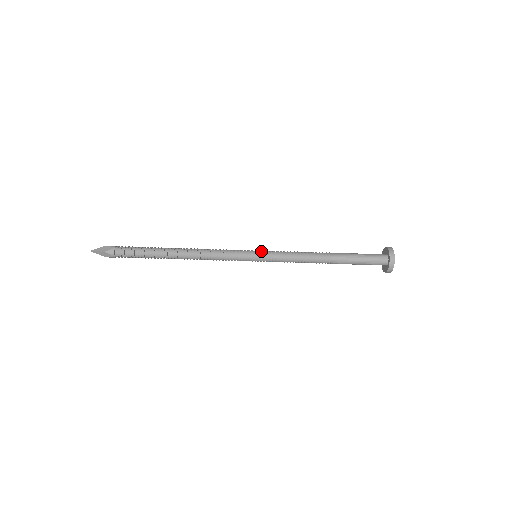
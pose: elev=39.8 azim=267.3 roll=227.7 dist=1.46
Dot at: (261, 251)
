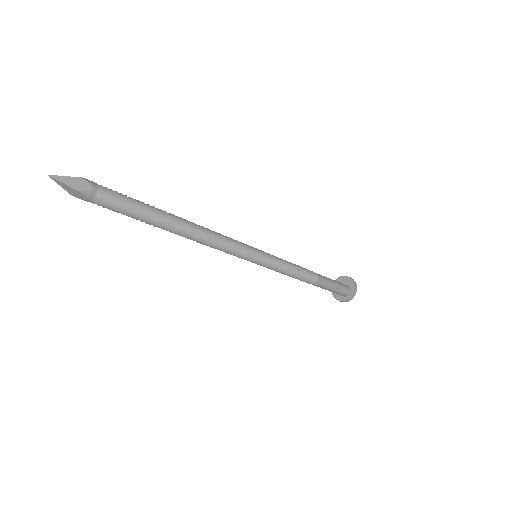
Dot at: (266, 255)
